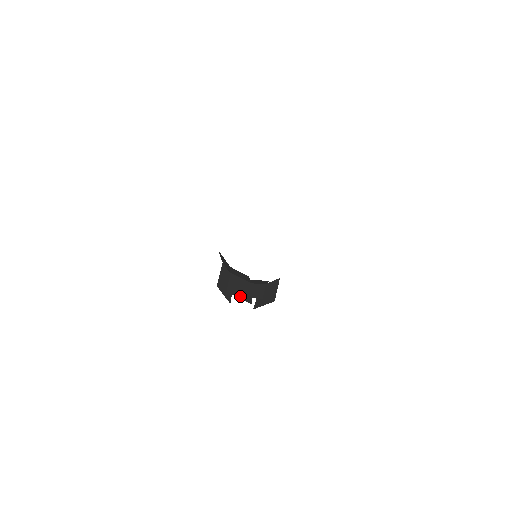
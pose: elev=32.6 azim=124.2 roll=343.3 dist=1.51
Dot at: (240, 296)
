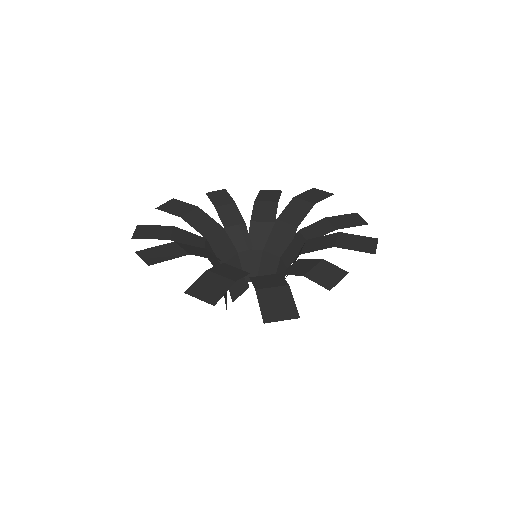
Dot at: (241, 291)
